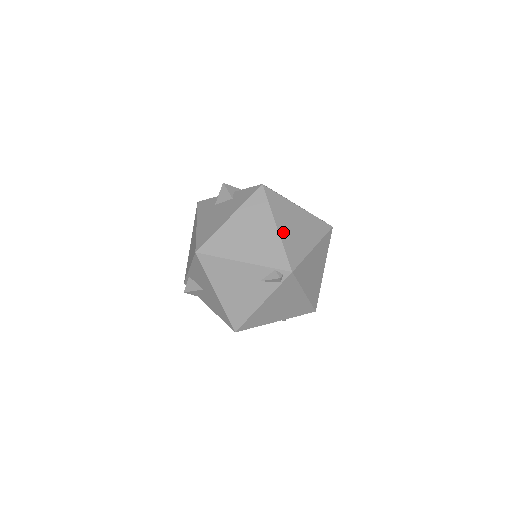
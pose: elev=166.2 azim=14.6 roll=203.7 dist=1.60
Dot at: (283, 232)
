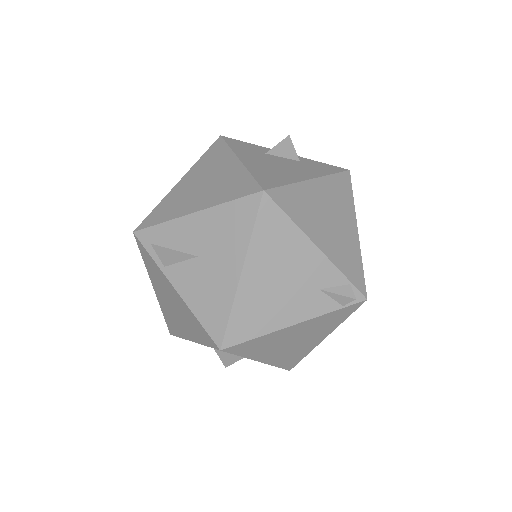
Dot at: occluded
